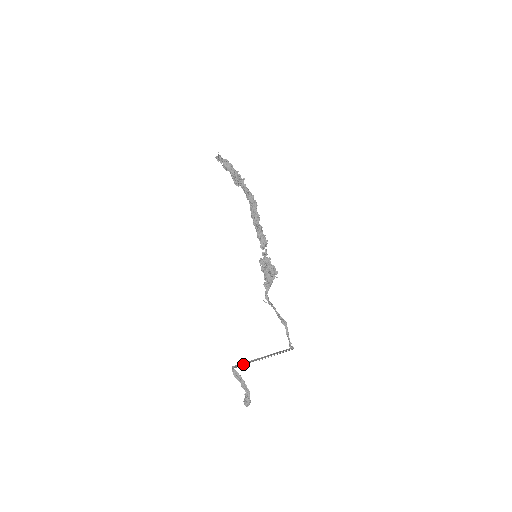
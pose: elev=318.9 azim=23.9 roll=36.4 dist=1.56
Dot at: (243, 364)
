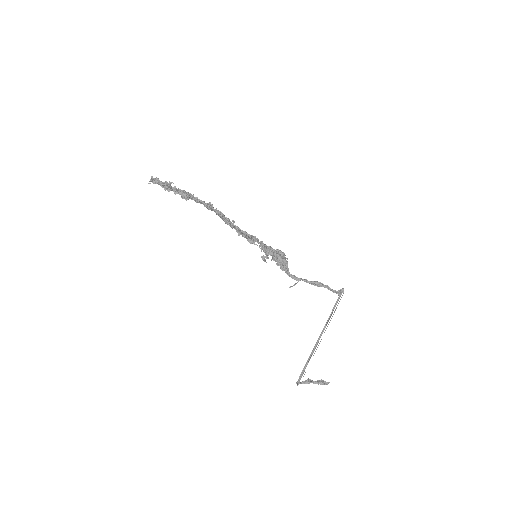
Dot at: (304, 369)
